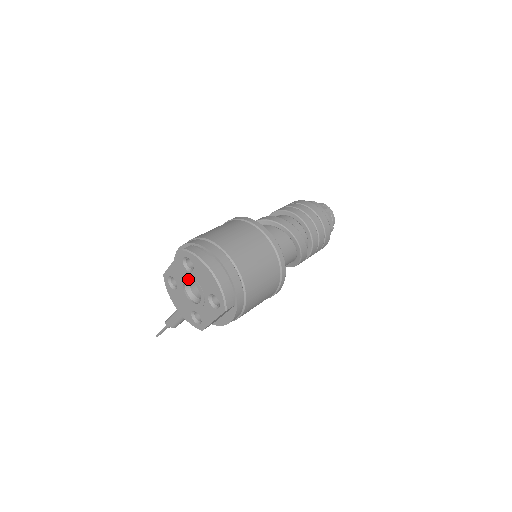
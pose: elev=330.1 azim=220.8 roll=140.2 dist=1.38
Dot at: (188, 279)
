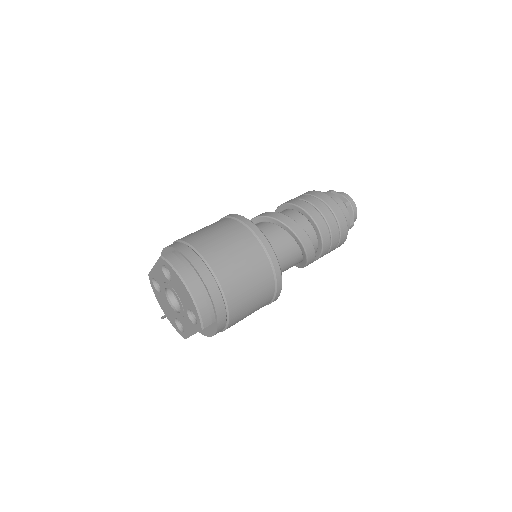
Dot at: (168, 287)
